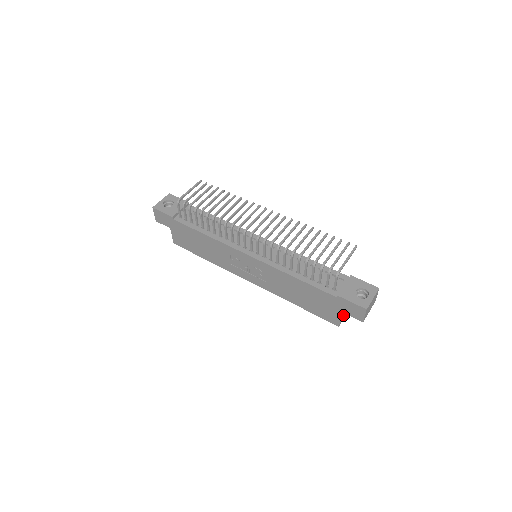
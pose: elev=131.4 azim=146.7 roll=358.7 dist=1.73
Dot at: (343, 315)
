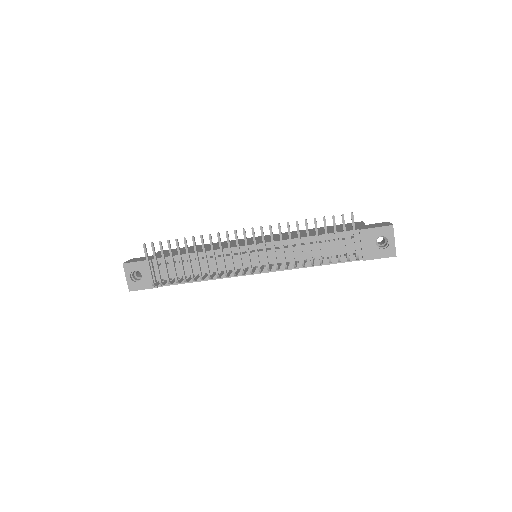
Dot at: occluded
